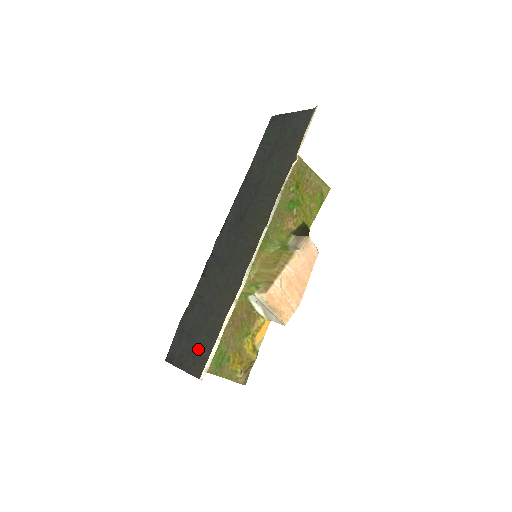
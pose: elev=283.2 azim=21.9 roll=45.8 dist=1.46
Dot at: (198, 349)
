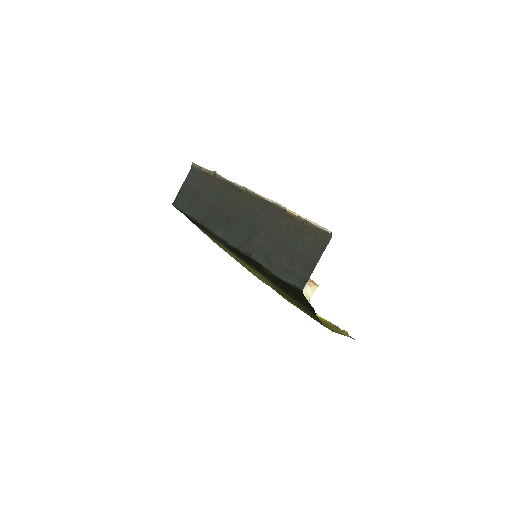
Dot at: (306, 248)
